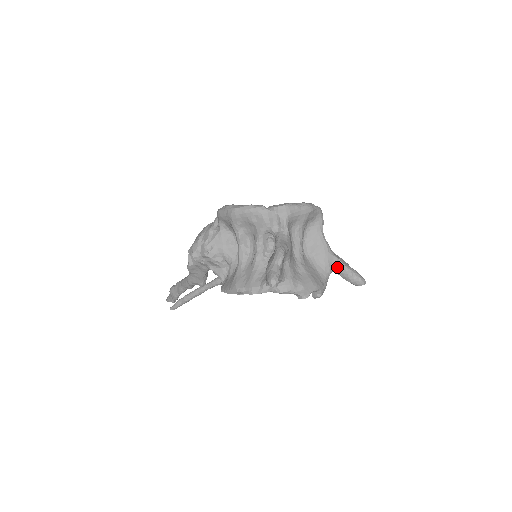
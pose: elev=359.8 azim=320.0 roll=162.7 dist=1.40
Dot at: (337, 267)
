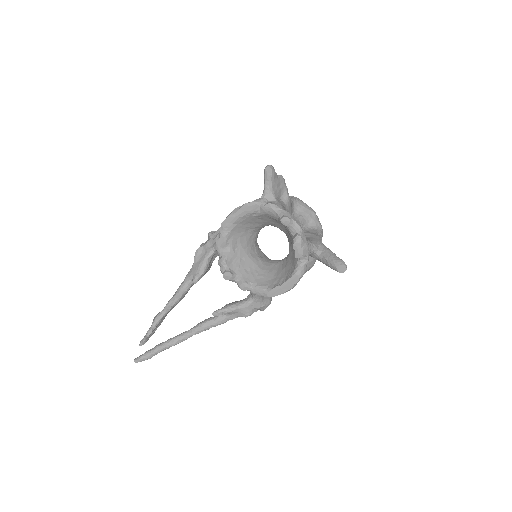
Dot at: (323, 249)
